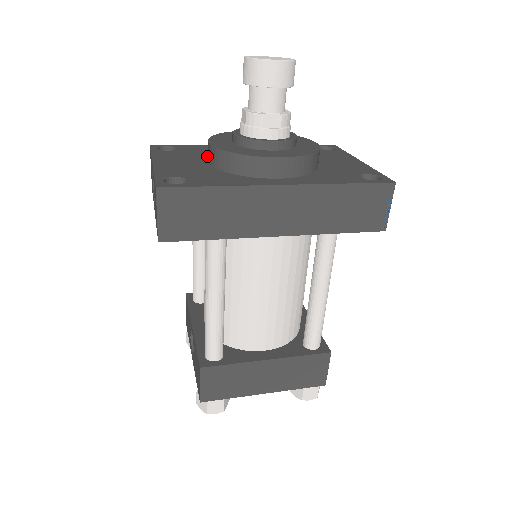
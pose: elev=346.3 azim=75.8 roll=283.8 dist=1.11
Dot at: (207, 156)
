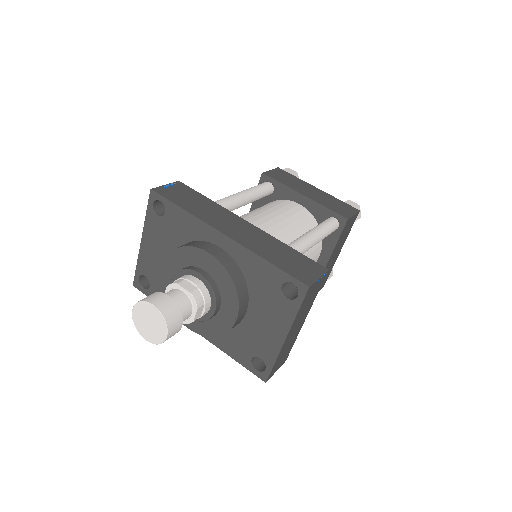
Dot at: occluded
